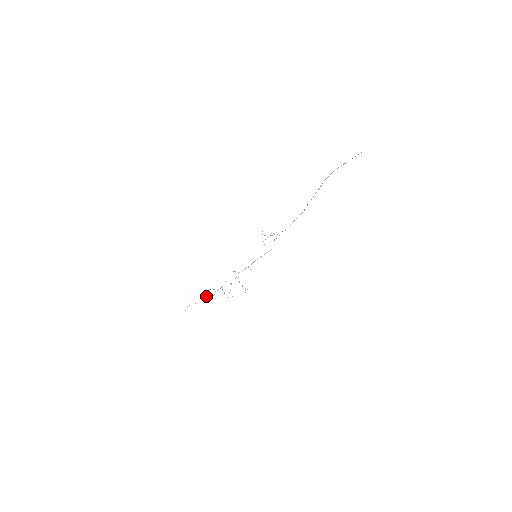
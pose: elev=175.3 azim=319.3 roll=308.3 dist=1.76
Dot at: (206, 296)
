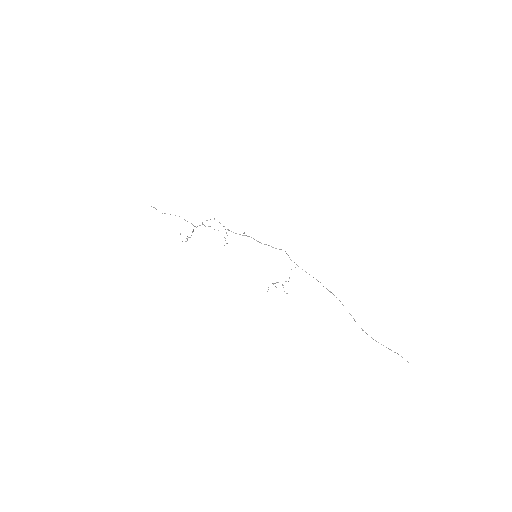
Dot at: occluded
